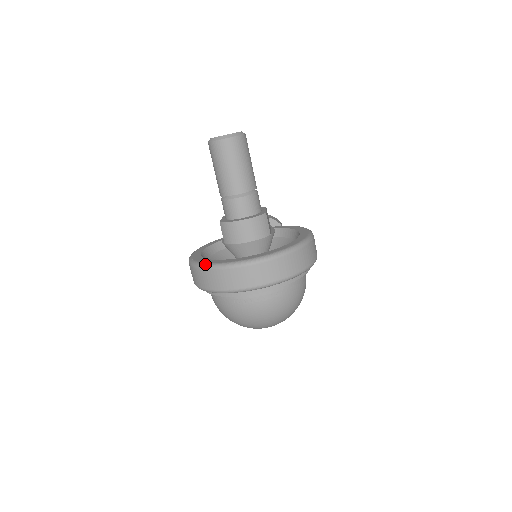
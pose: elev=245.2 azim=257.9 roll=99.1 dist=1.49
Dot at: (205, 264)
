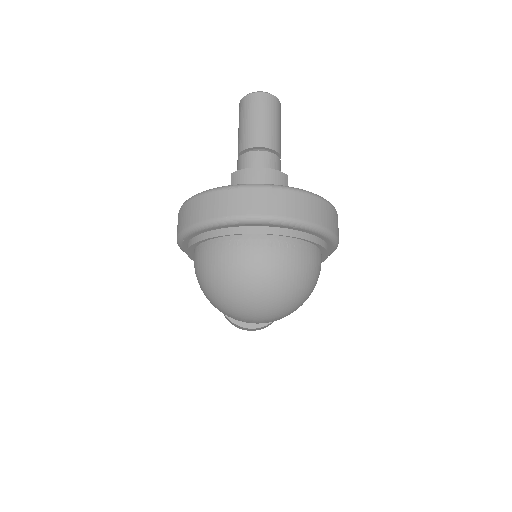
Dot at: occluded
